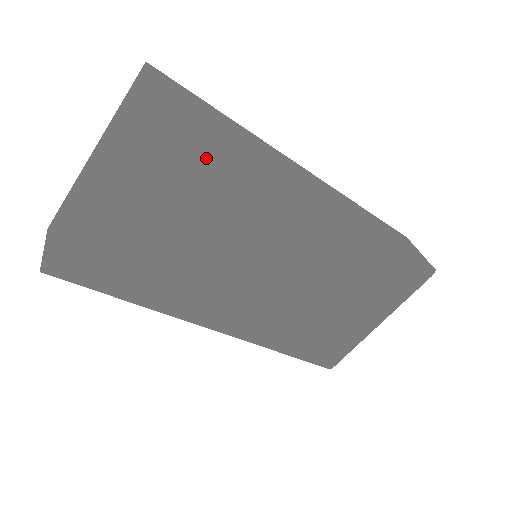
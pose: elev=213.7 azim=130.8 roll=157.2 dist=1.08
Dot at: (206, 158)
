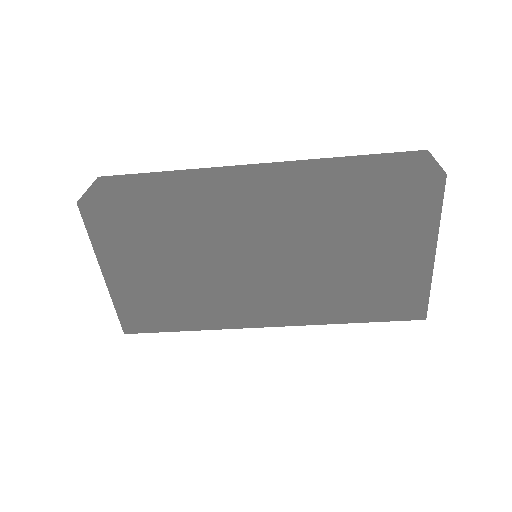
Dot at: (137, 220)
